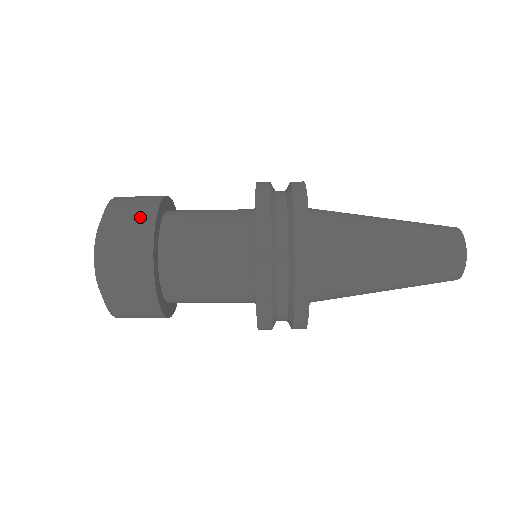
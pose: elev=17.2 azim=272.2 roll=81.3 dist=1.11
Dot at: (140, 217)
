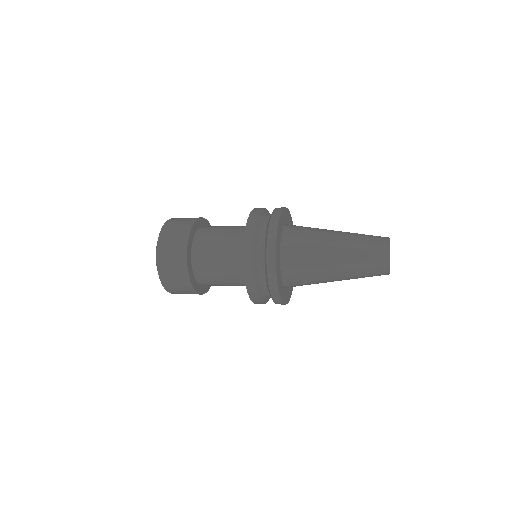
Dot at: (187, 221)
